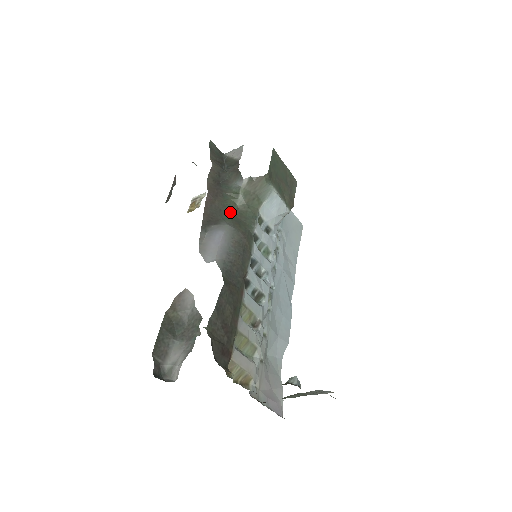
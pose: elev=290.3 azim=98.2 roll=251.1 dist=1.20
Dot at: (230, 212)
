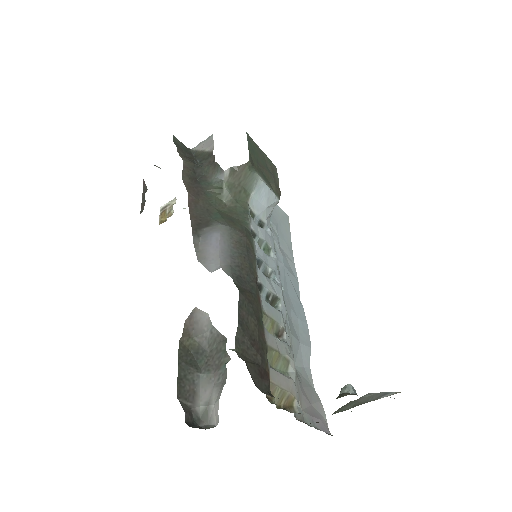
Dot at: (218, 210)
